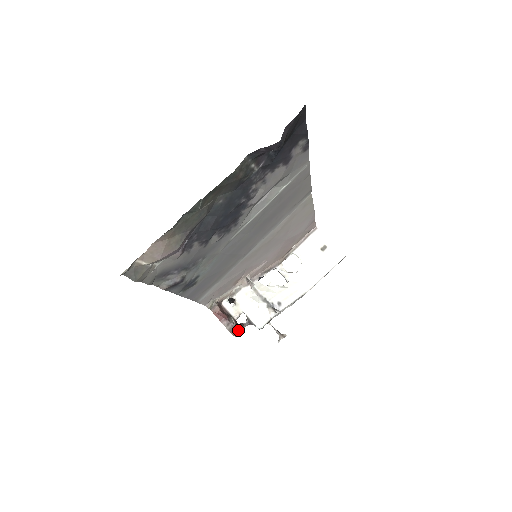
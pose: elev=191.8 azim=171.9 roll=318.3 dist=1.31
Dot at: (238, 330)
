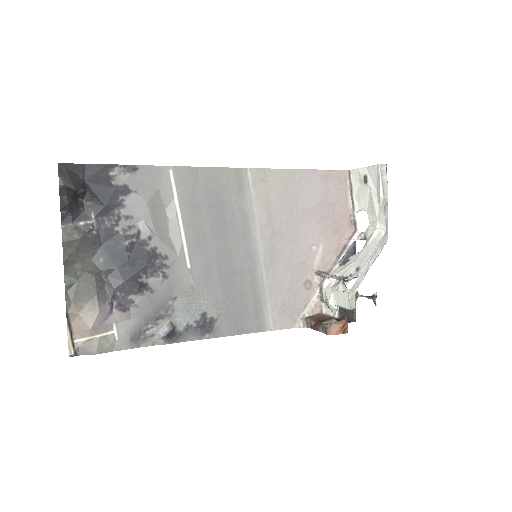
Dot at: (336, 326)
